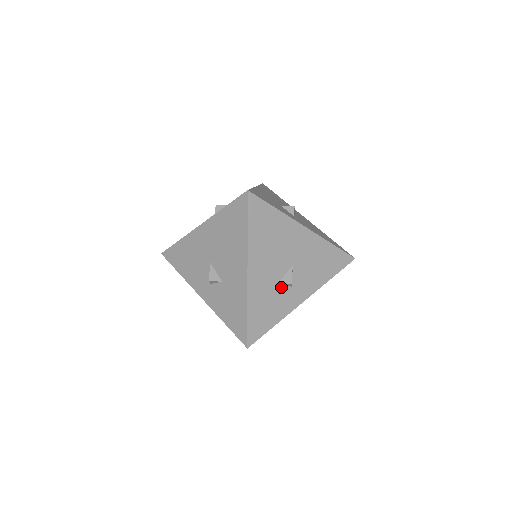
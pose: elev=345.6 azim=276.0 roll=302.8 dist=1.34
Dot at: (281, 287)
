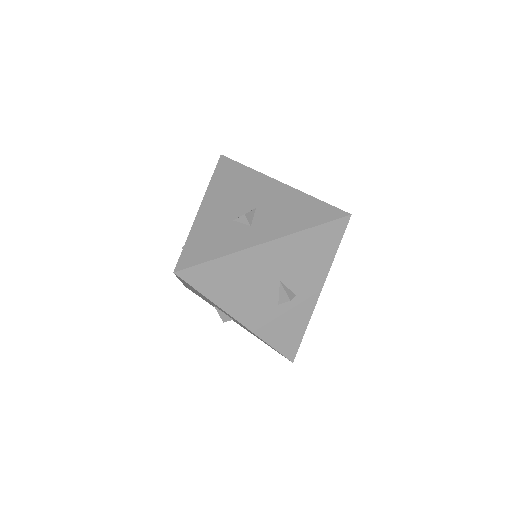
Dot at: (236, 224)
